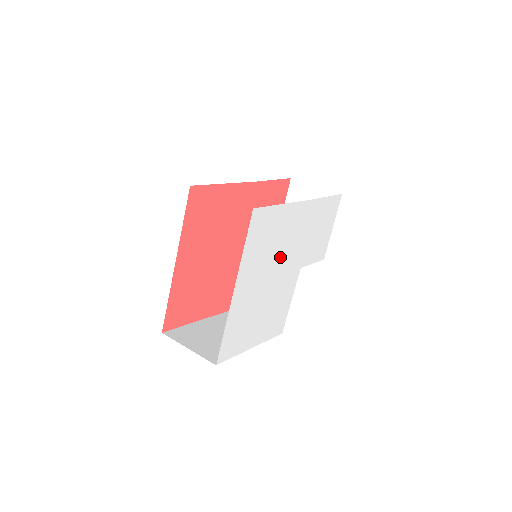
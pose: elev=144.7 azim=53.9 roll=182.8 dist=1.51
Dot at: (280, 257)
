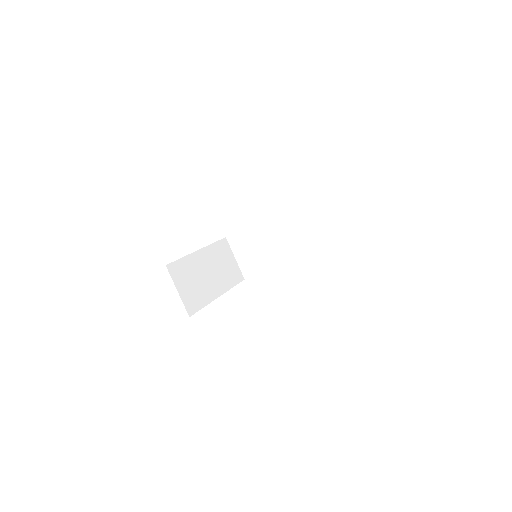
Dot at: occluded
